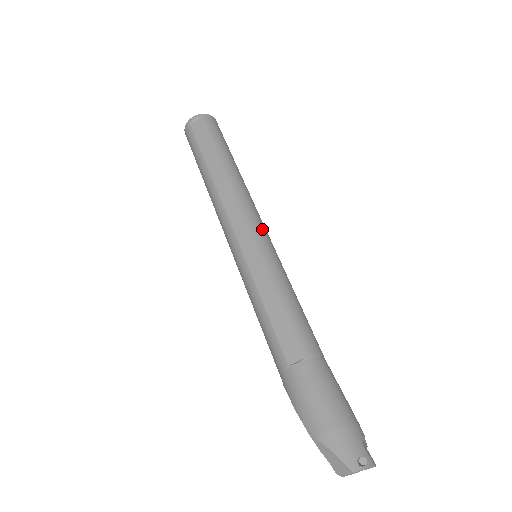
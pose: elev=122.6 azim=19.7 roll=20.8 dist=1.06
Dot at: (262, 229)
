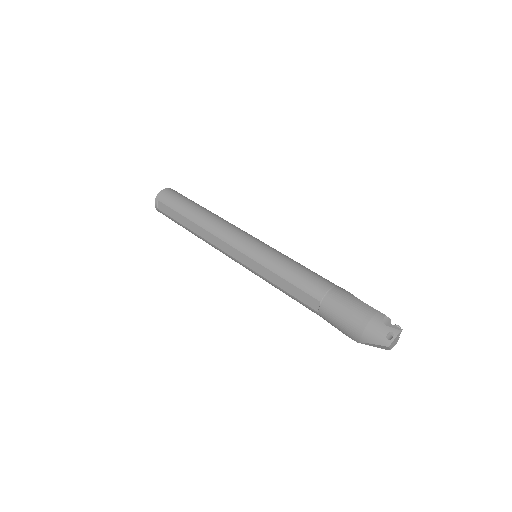
Dot at: (243, 240)
